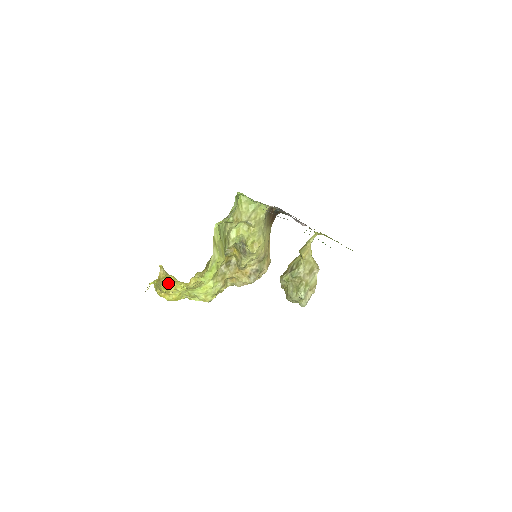
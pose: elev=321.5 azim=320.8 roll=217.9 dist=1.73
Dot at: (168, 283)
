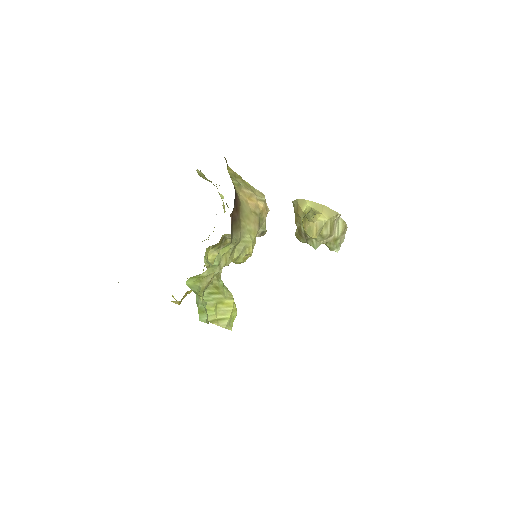
Dot at: (189, 291)
